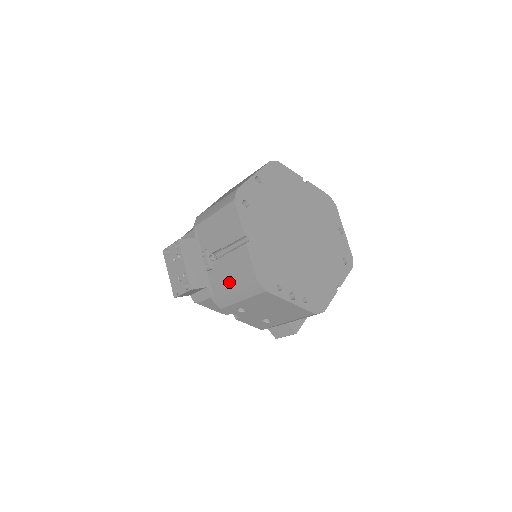
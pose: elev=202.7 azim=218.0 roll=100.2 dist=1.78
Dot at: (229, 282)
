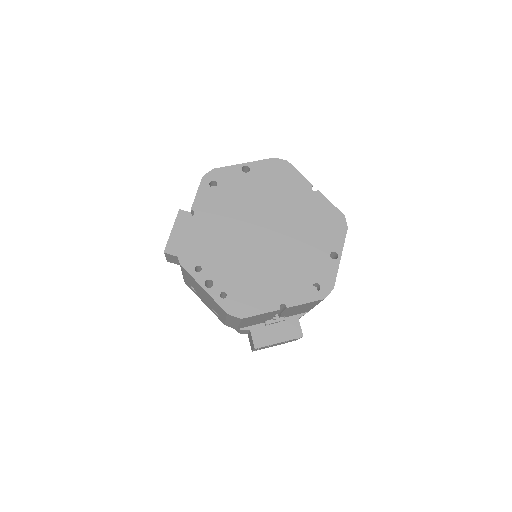
Dot at: occluded
